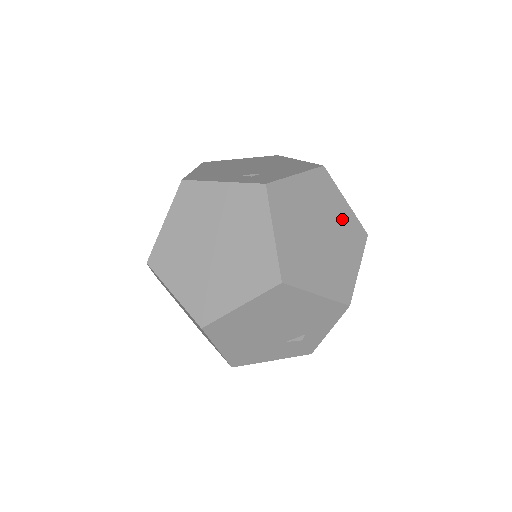
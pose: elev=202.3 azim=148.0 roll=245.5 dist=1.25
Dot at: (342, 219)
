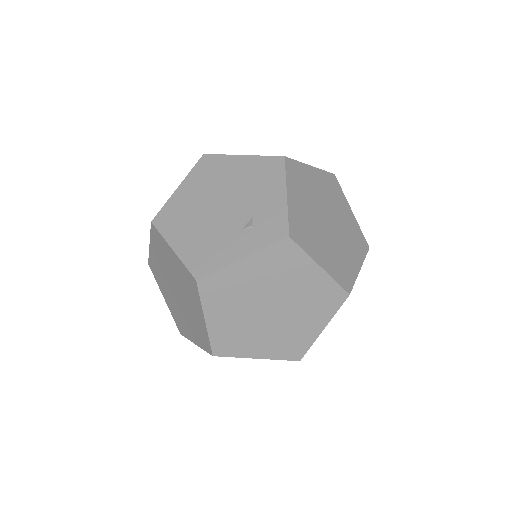
Dot at: (322, 187)
